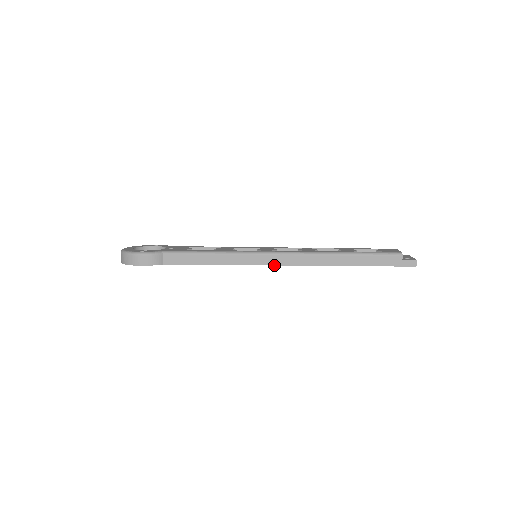
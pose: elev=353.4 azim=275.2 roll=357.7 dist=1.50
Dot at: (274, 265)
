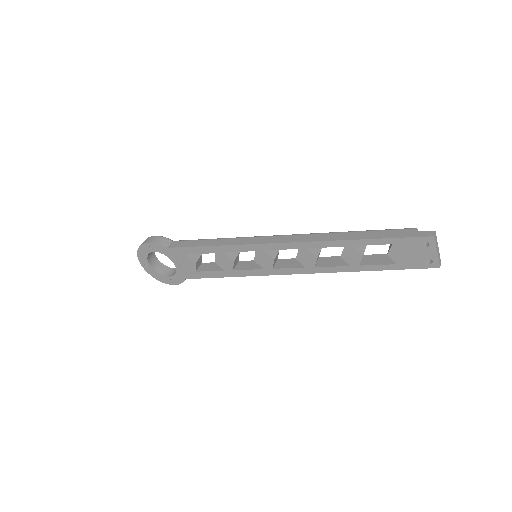
Dot at: (265, 243)
